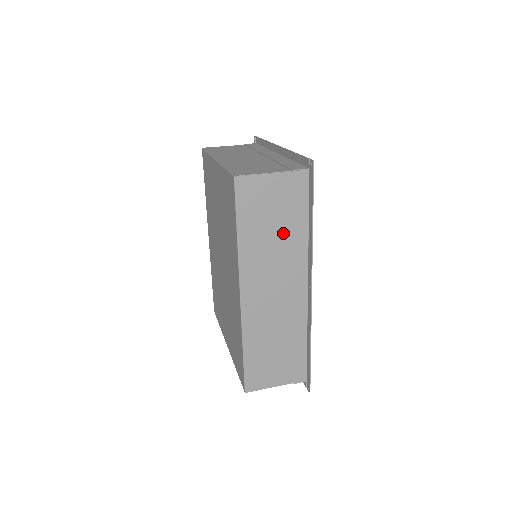
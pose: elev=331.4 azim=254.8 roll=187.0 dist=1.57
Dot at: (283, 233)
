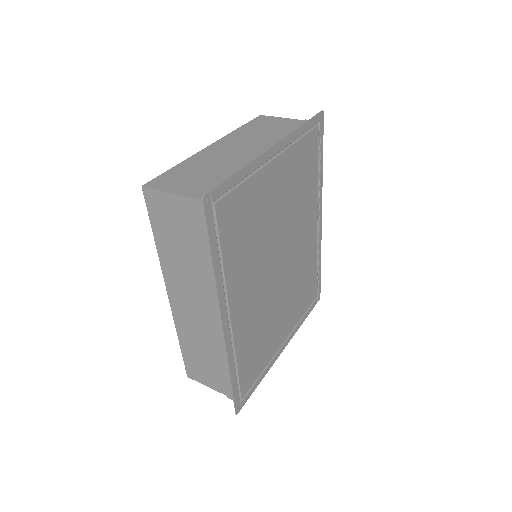
Dot at: (196, 258)
